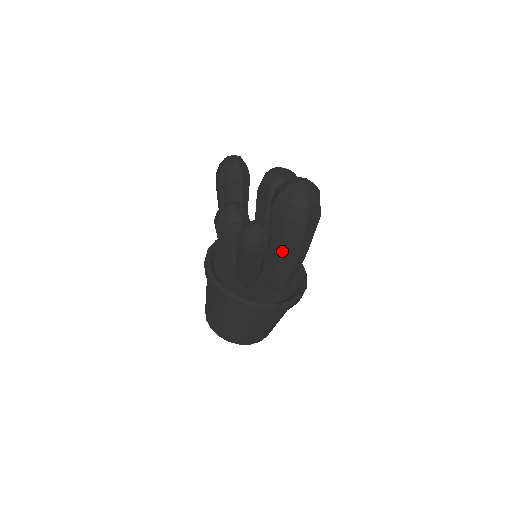
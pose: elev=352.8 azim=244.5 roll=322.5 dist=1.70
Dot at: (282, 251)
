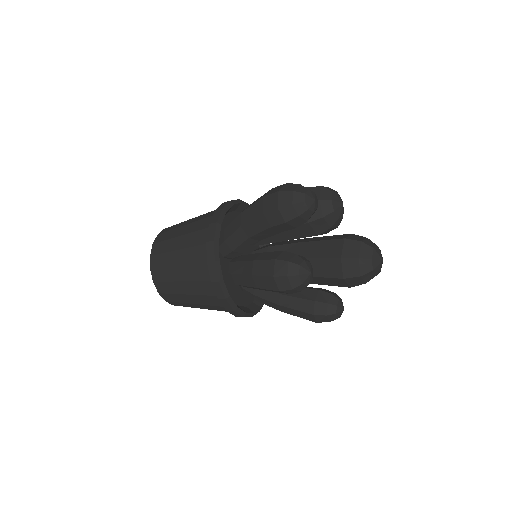
Dot at: (312, 283)
